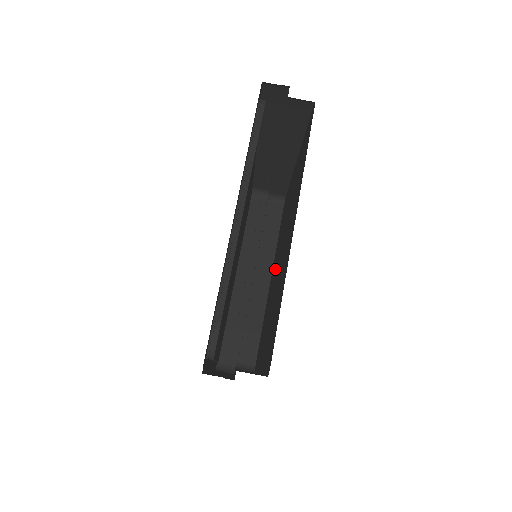
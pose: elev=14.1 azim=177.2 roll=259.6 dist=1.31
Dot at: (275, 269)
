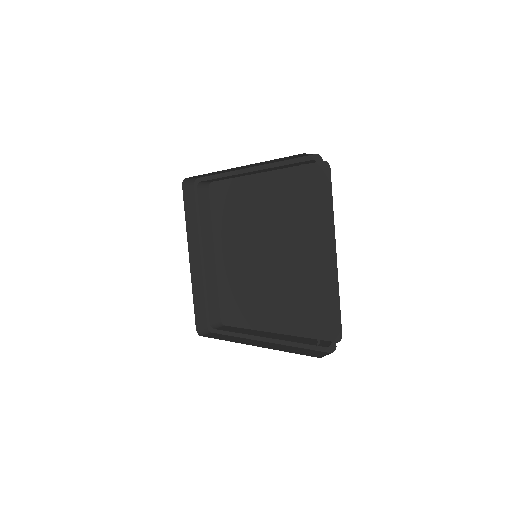
Dot at: (245, 254)
